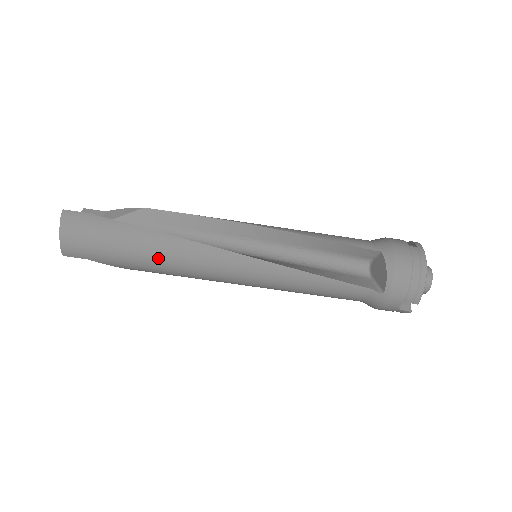
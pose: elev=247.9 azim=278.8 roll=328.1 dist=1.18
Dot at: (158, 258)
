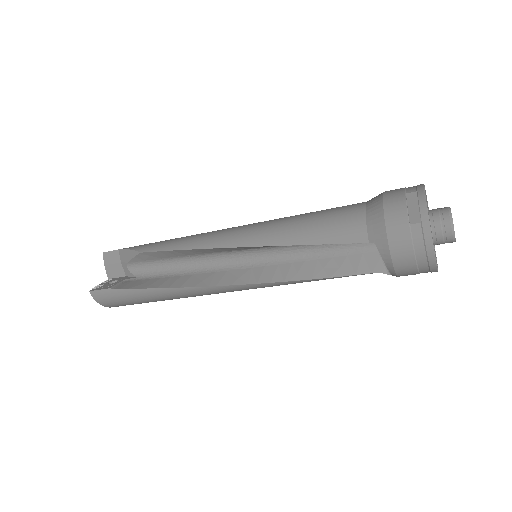
Dot at: (177, 298)
